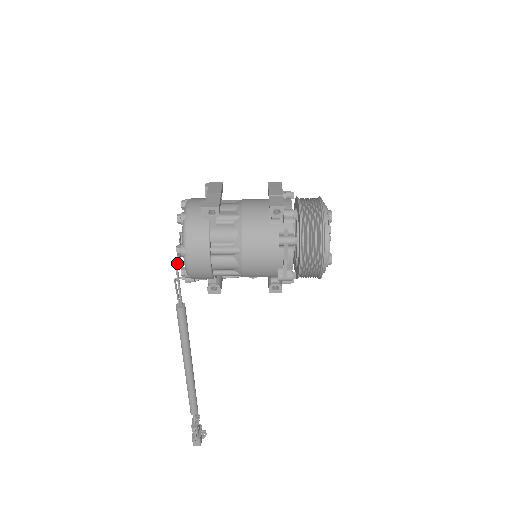
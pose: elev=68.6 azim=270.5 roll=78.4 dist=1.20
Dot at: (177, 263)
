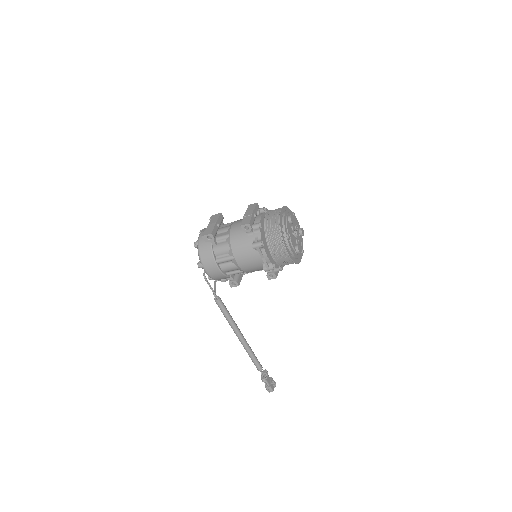
Dot at: (204, 272)
